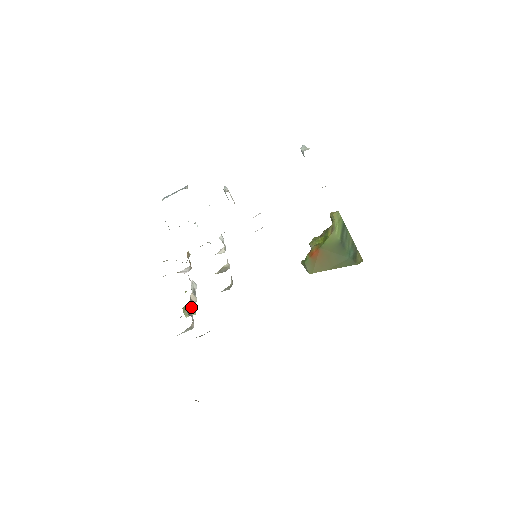
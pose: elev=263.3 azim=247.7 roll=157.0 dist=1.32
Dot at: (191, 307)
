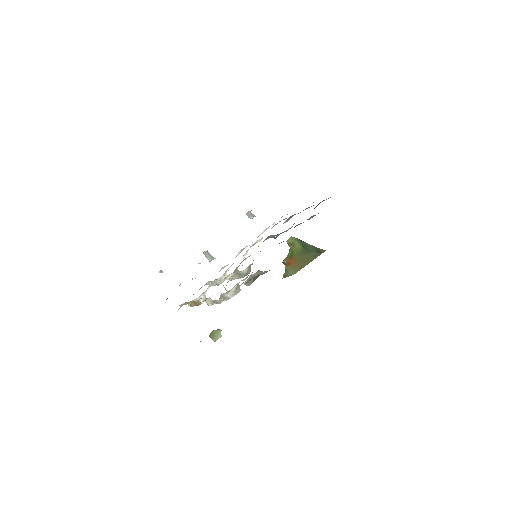
Dot at: occluded
